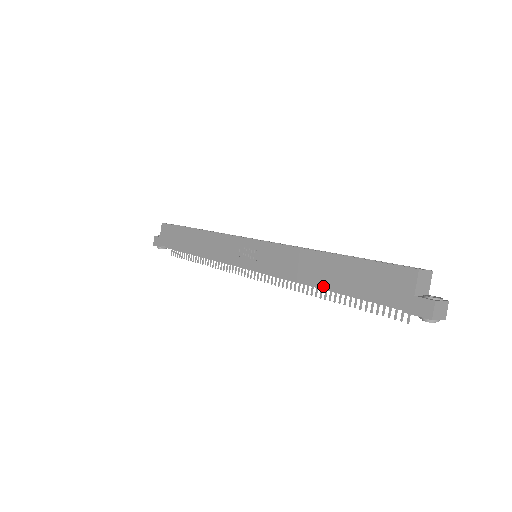
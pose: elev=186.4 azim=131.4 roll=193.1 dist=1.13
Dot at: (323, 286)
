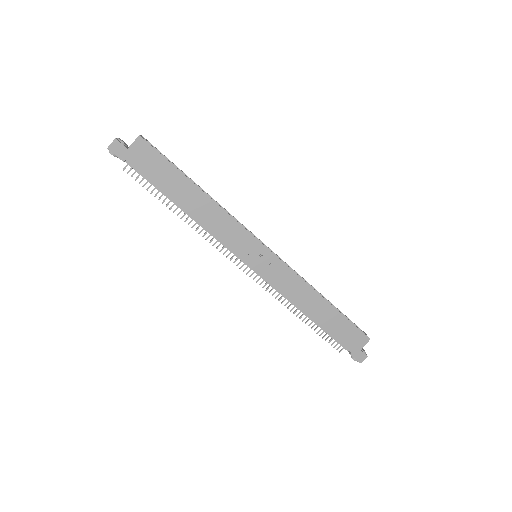
Dot at: (312, 318)
